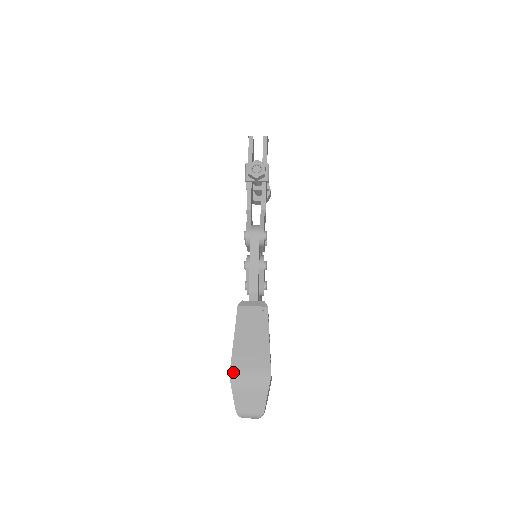
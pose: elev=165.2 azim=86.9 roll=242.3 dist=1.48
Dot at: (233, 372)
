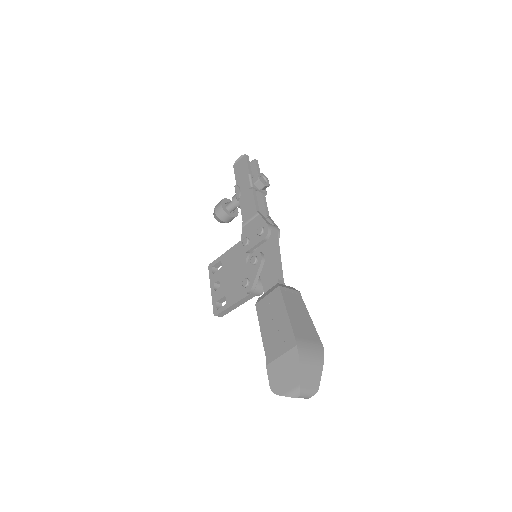
Dot at: (298, 342)
